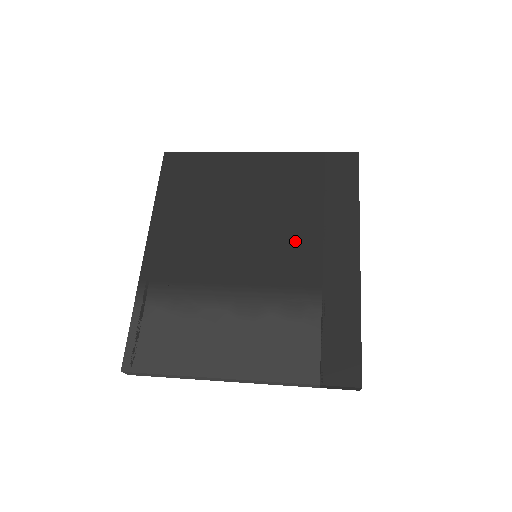
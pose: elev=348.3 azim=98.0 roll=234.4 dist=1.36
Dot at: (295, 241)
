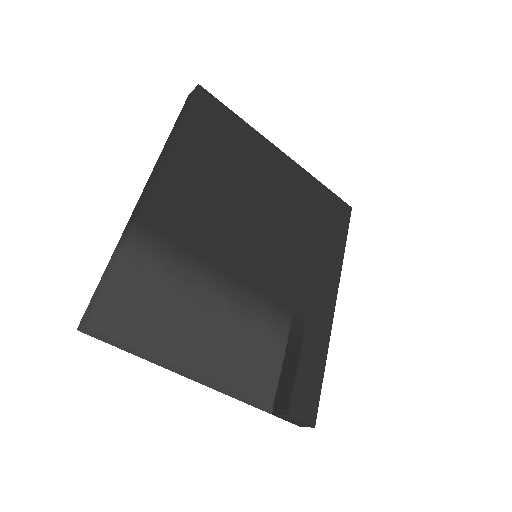
Dot at: (294, 261)
